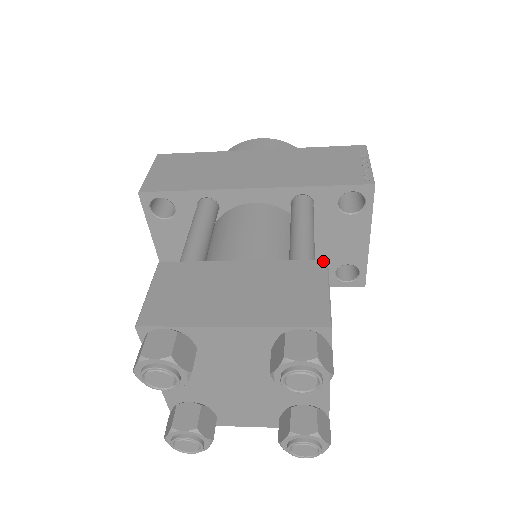
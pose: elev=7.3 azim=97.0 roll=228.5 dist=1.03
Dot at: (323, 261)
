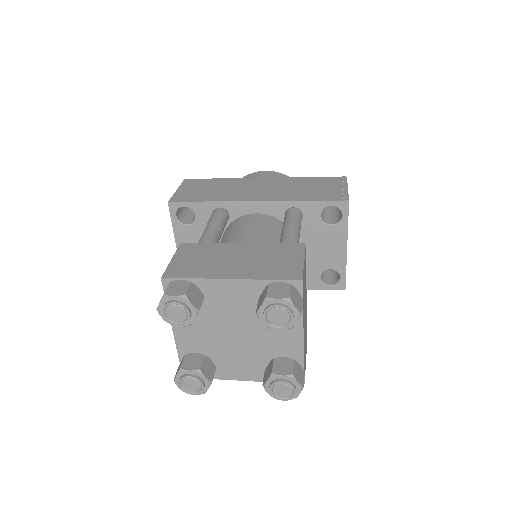
Dot at: (302, 244)
